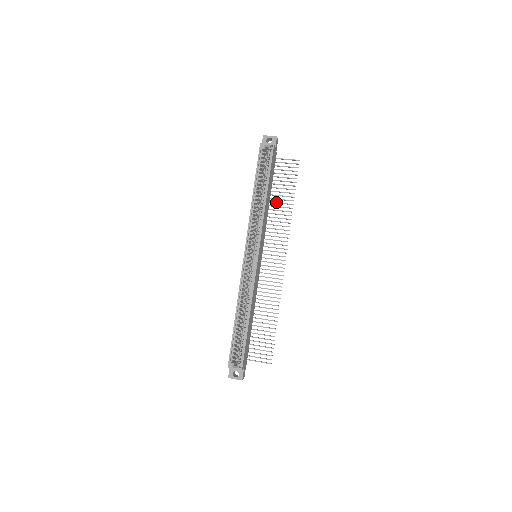
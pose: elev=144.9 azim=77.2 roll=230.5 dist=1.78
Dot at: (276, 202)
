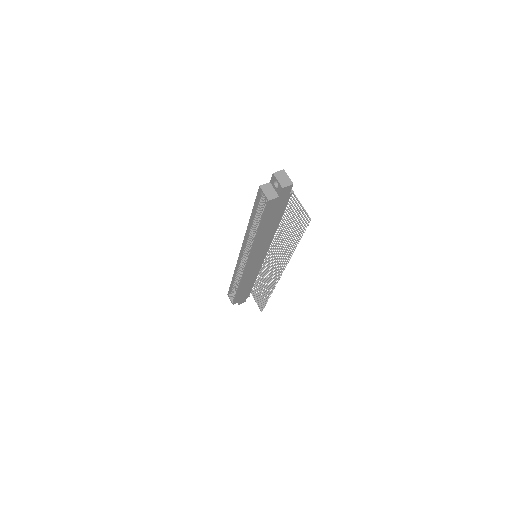
Dot at: (285, 231)
